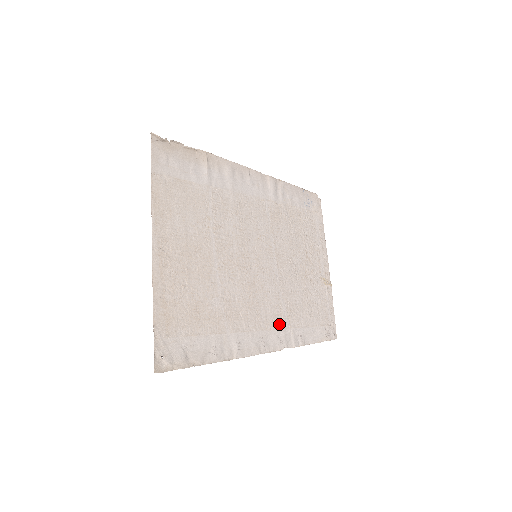
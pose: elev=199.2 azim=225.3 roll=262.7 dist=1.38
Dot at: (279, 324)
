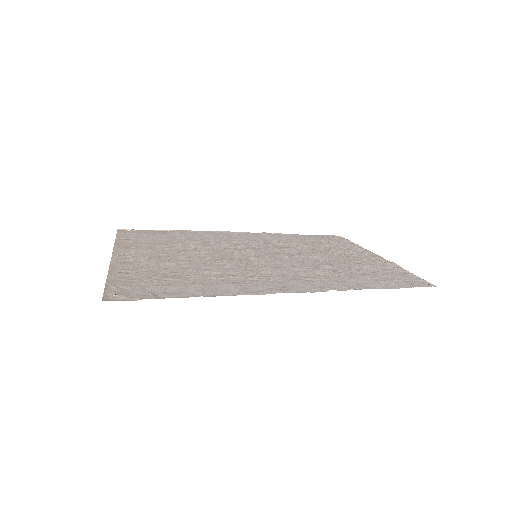
Dot at: (311, 280)
